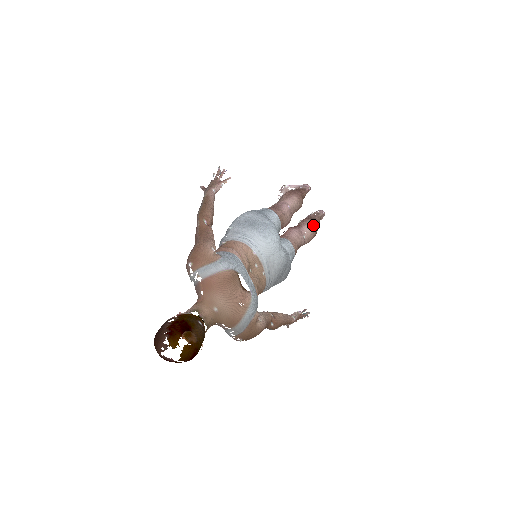
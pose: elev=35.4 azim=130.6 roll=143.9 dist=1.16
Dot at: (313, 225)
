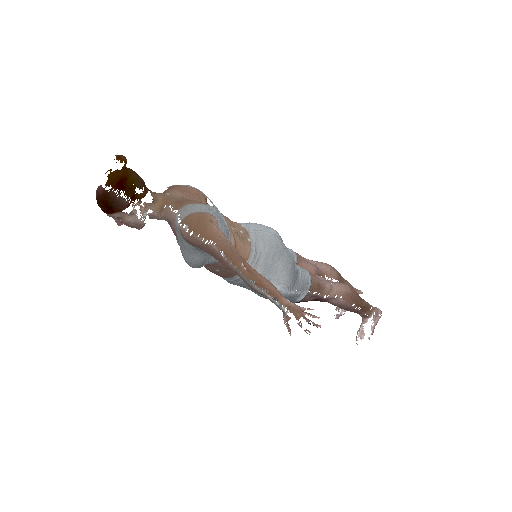
Dot at: occluded
